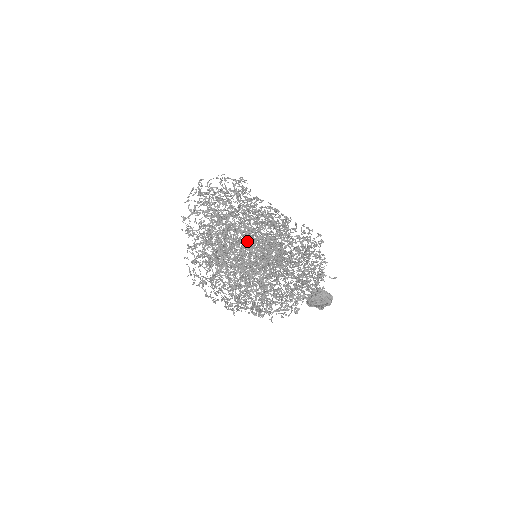
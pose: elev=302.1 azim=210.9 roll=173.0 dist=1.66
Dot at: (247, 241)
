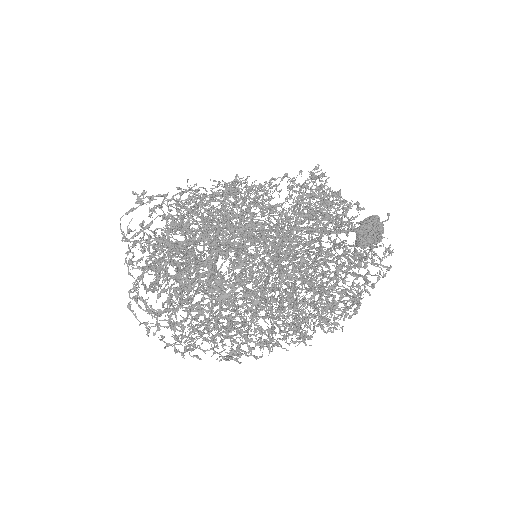
Dot at: occluded
